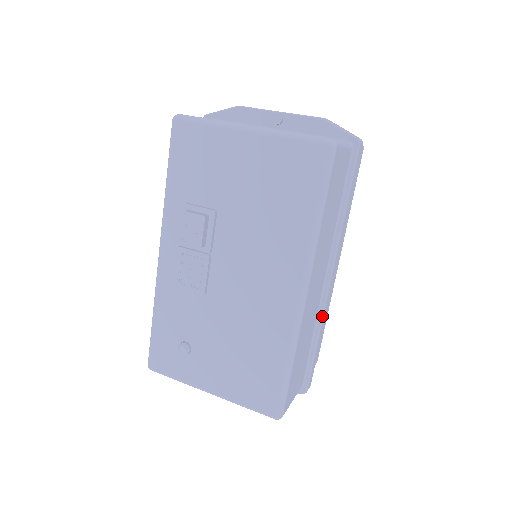
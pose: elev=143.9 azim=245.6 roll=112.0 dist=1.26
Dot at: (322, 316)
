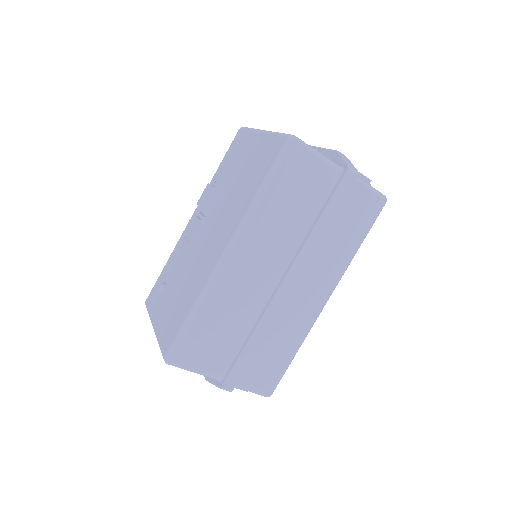
Dot at: (263, 316)
